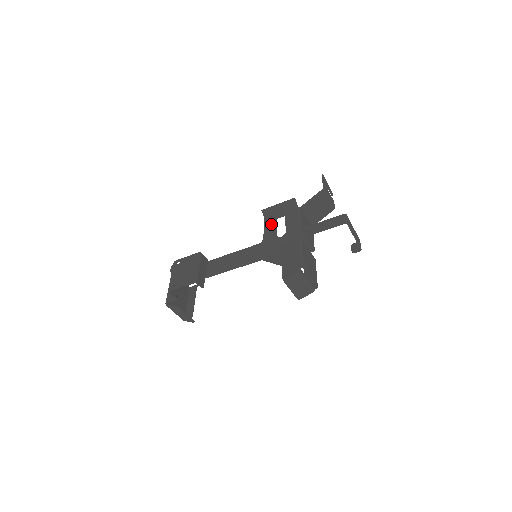
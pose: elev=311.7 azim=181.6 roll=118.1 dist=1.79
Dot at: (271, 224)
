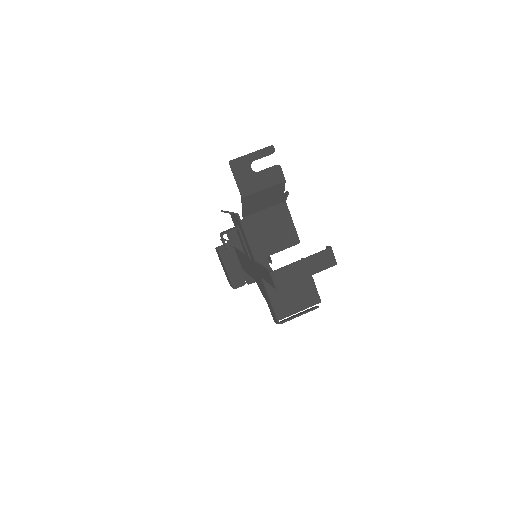
Dot at: (238, 233)
